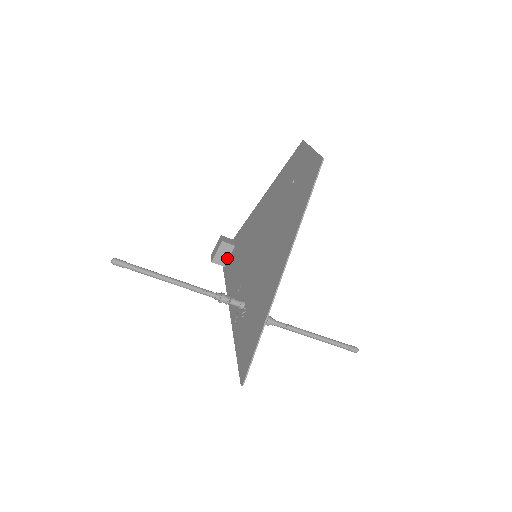
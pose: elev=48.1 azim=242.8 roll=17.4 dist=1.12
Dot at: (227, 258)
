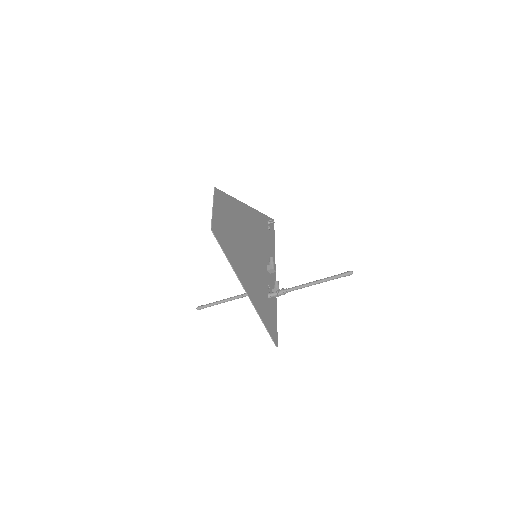
Dot at: (269, 231)
